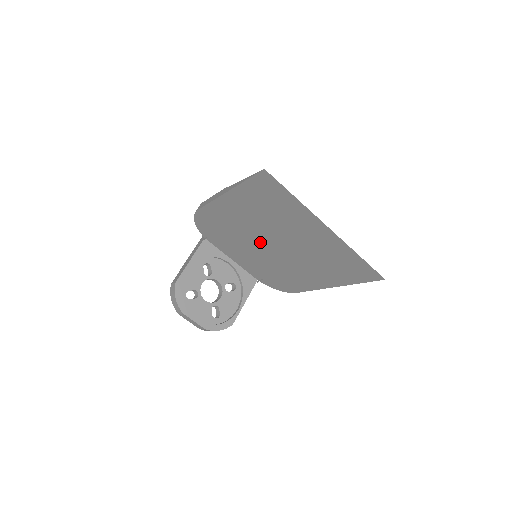
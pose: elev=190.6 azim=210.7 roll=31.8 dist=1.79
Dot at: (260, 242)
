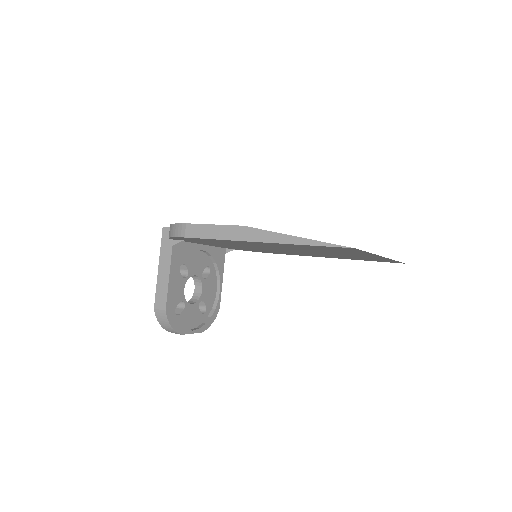
Dot at: (267, 248)
